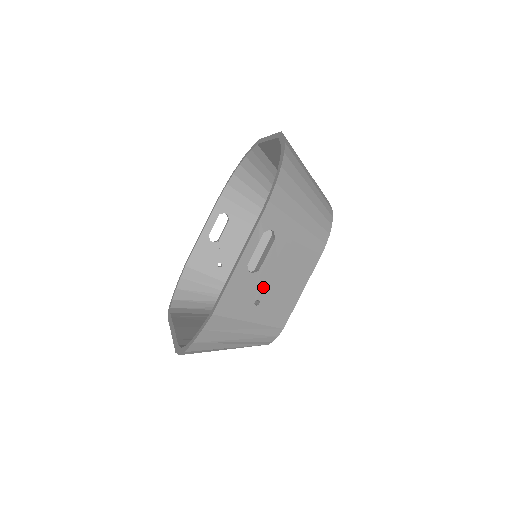
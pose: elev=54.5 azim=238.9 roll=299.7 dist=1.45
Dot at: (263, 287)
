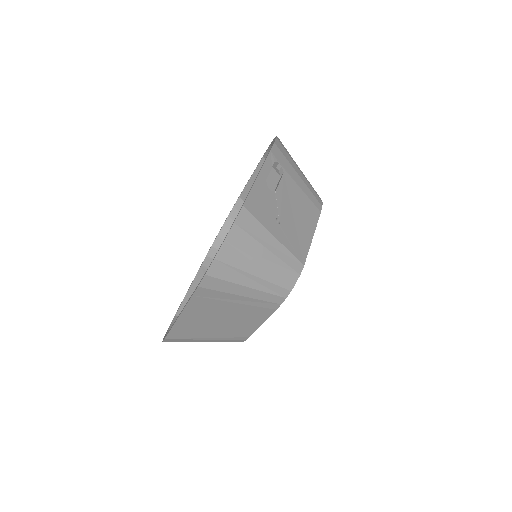
Dot at: (281, 210)
